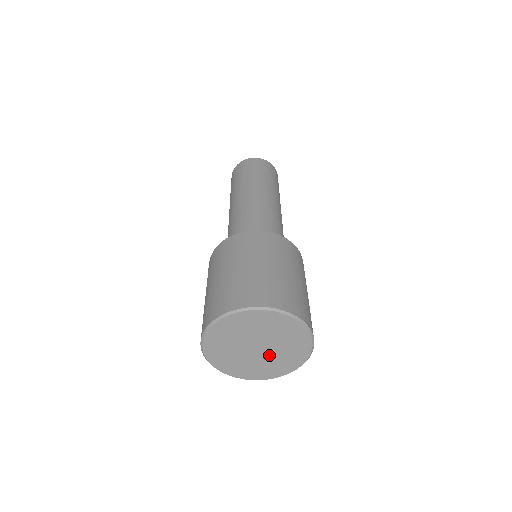
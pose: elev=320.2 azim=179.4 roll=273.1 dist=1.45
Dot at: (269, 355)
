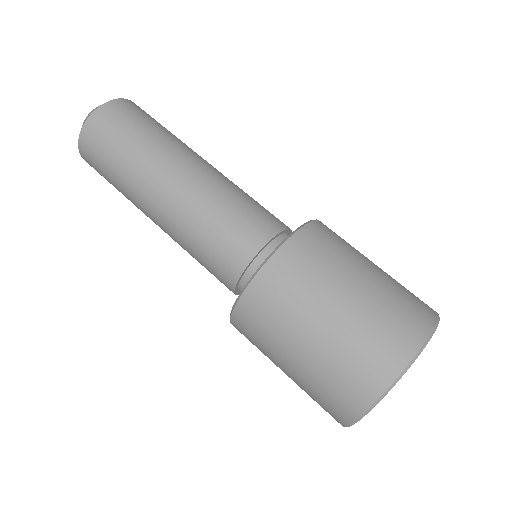
Dot at: occluded
